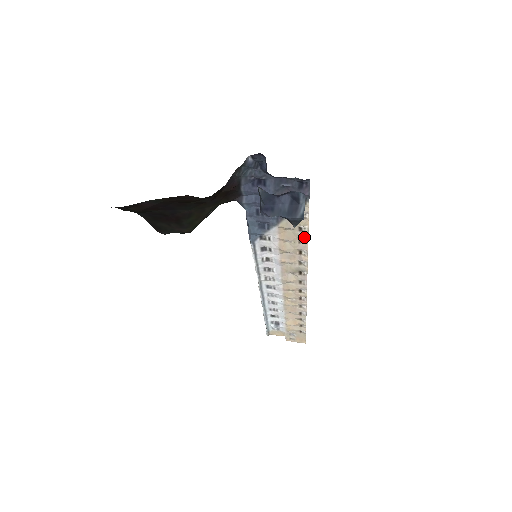
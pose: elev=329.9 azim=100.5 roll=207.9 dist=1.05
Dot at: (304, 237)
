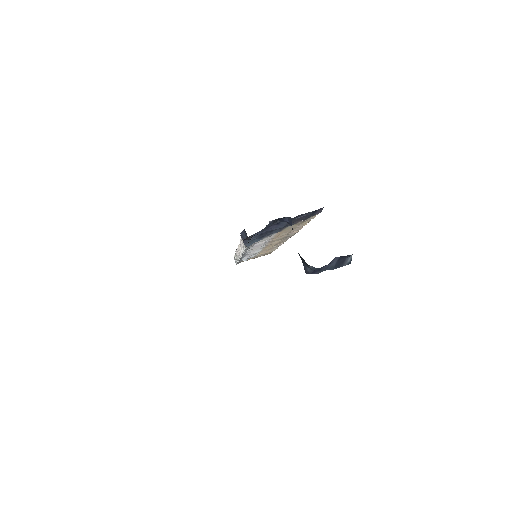
Dot at: (302, 226)
